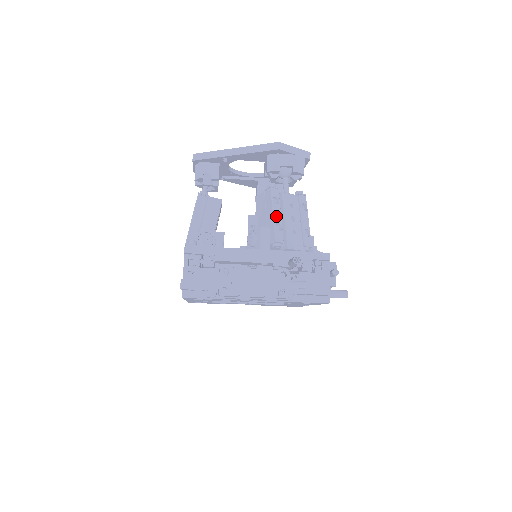
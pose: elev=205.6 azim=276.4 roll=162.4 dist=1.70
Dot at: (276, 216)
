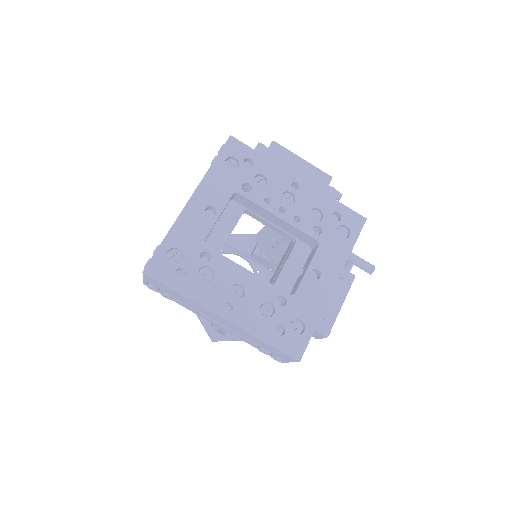
Dot at: occluded
